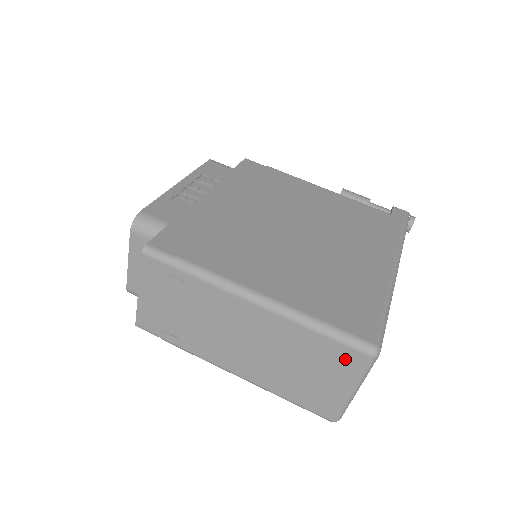
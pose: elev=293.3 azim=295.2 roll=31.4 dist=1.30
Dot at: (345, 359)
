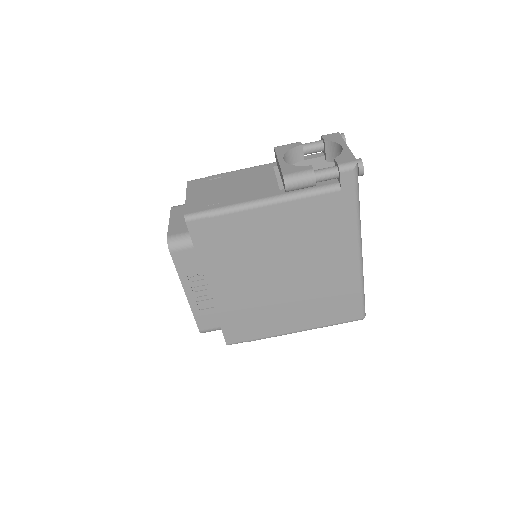
Dot at: occluded
